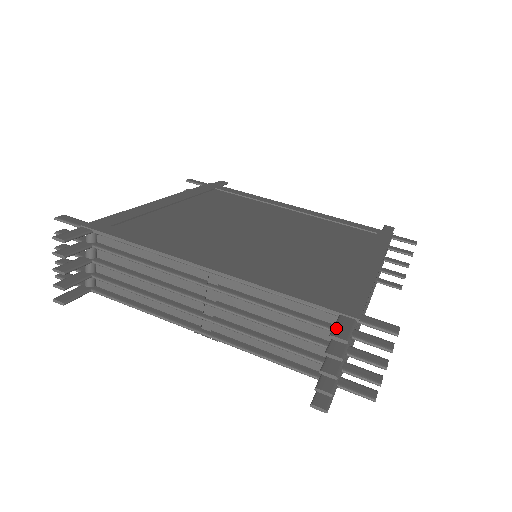
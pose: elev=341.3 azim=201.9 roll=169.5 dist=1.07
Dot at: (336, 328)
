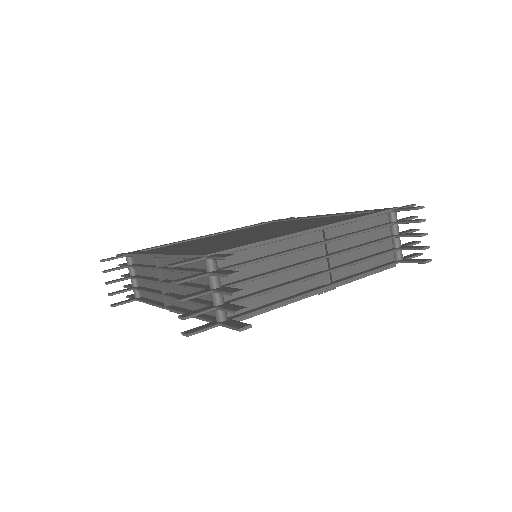
Dot at: (409, 208)
